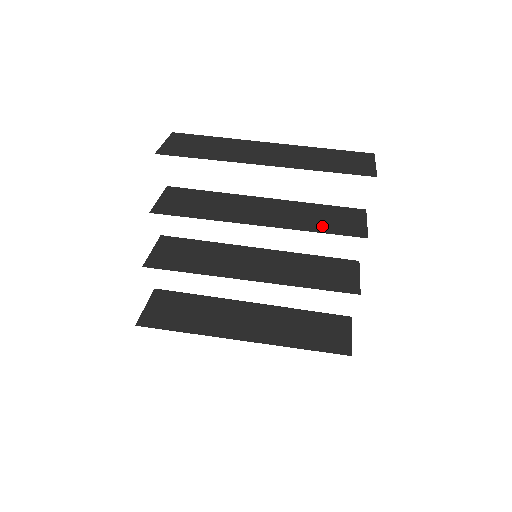
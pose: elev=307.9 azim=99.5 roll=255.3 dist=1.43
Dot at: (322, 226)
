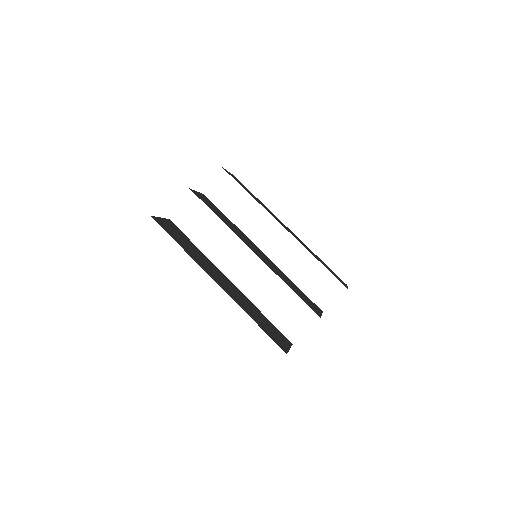
Dot at: (321, 262)
